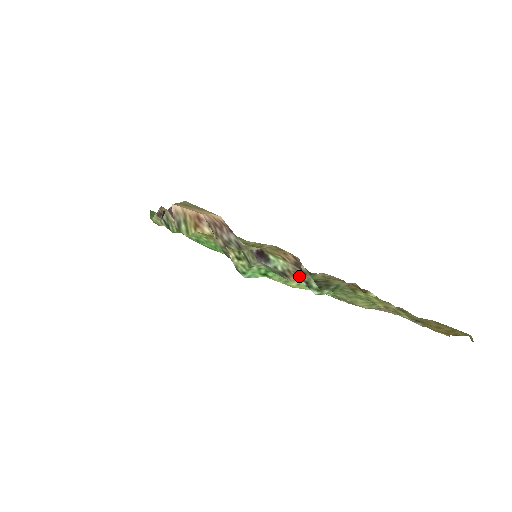
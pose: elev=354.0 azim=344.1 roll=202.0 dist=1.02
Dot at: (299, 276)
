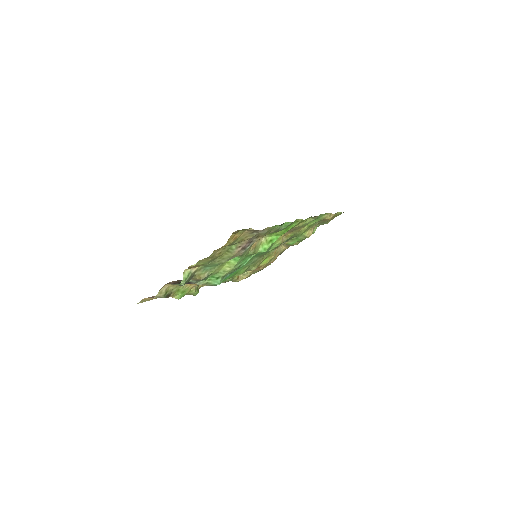
Dot at: (193, 279)
